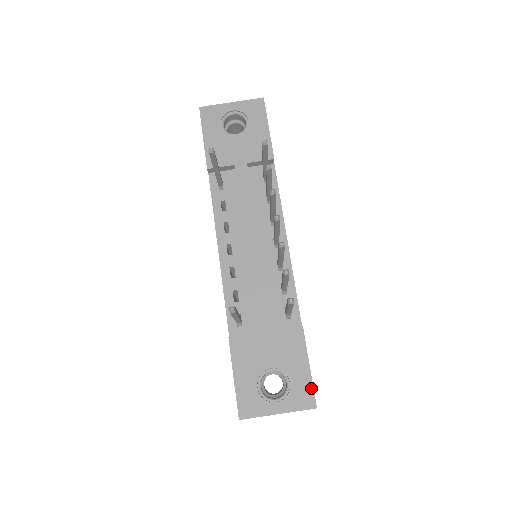
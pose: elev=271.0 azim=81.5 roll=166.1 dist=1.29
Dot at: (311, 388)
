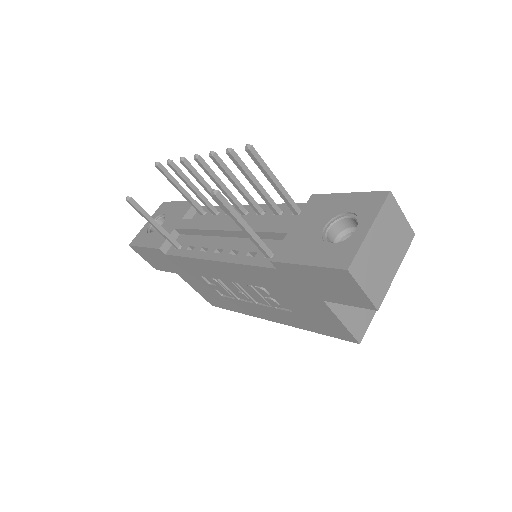
Dot at: (368, 194)
